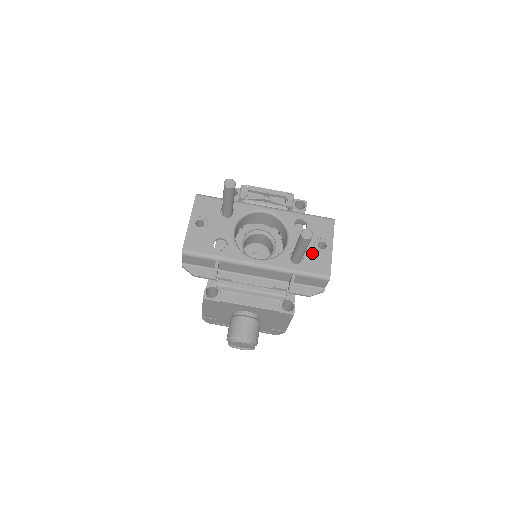
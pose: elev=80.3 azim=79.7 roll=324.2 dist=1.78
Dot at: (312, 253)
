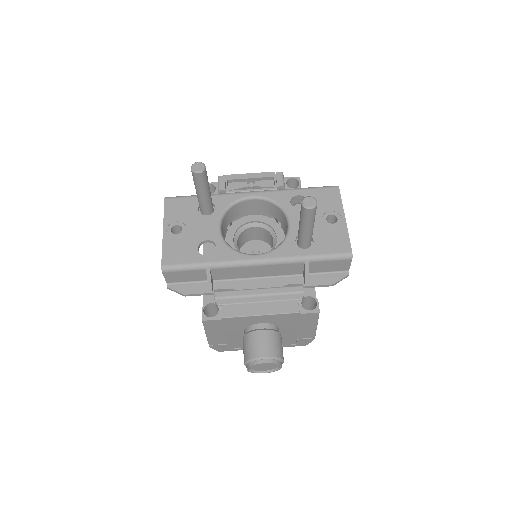
Dot at: (322, 231)
